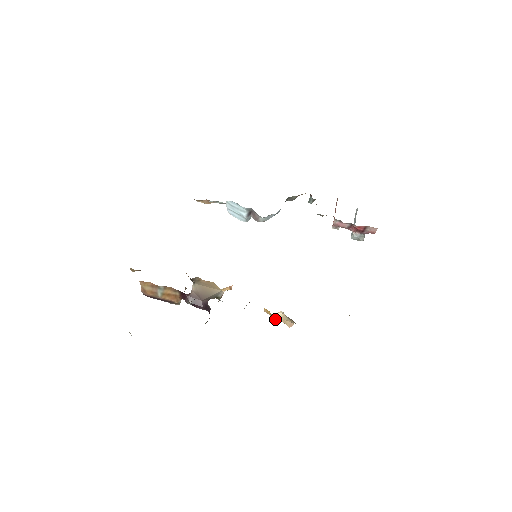
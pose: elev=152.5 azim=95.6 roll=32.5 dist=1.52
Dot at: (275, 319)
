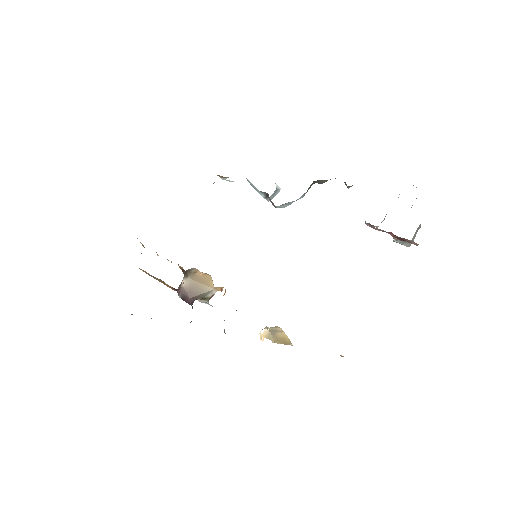
Dot at: occluded
